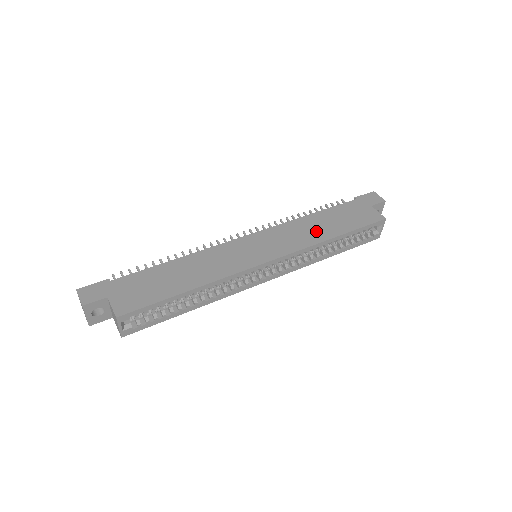
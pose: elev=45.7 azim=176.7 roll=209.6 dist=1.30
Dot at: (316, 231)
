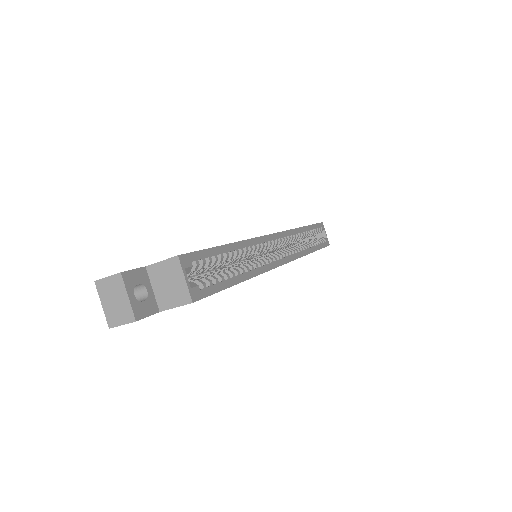
Dot at: occluded
